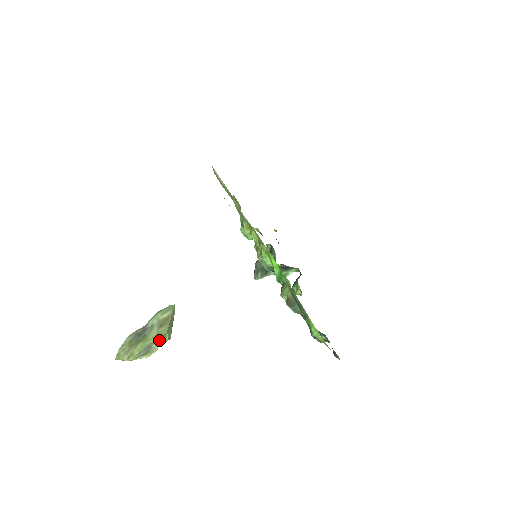
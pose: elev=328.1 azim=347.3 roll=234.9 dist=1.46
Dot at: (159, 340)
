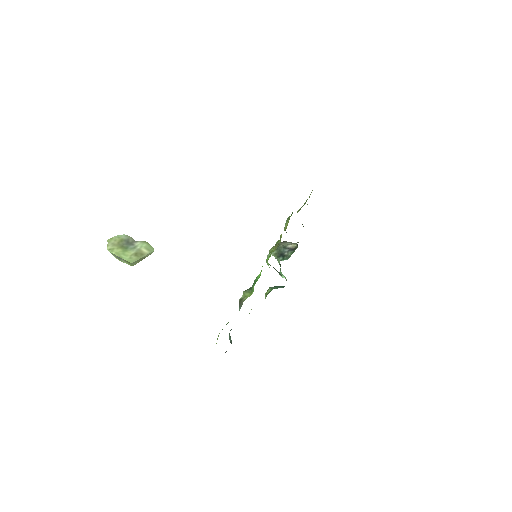
Dot at: (126, 261)
